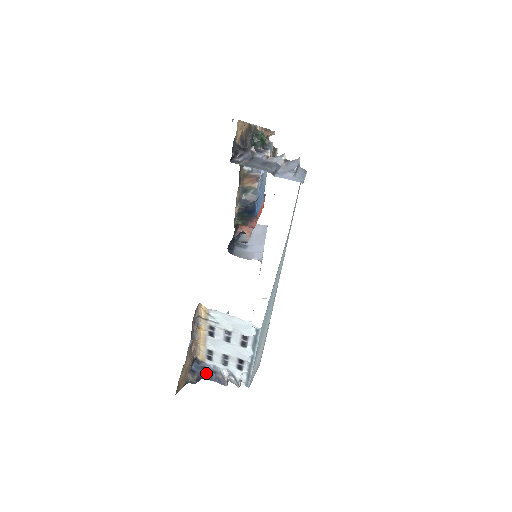
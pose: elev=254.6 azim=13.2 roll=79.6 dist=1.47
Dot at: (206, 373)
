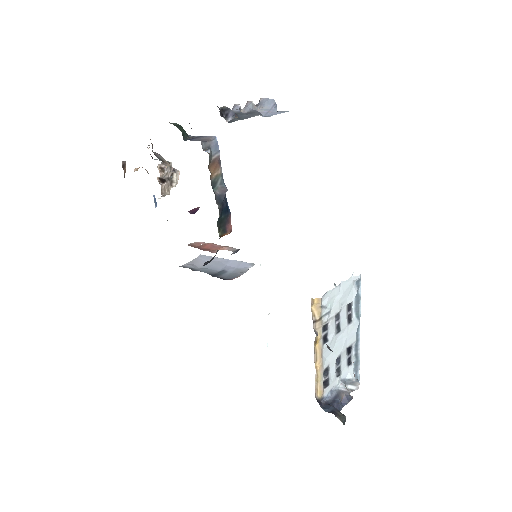
Dot at: occluded
